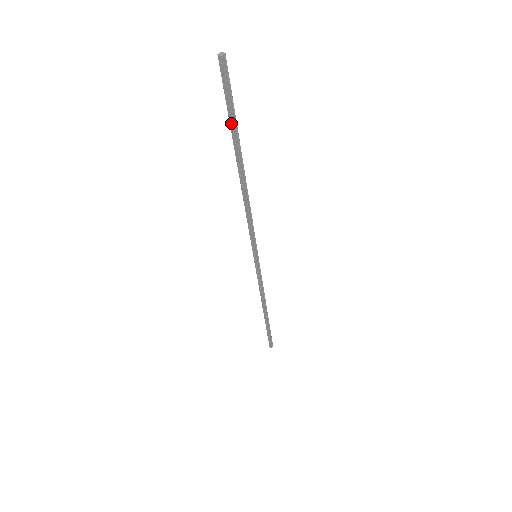
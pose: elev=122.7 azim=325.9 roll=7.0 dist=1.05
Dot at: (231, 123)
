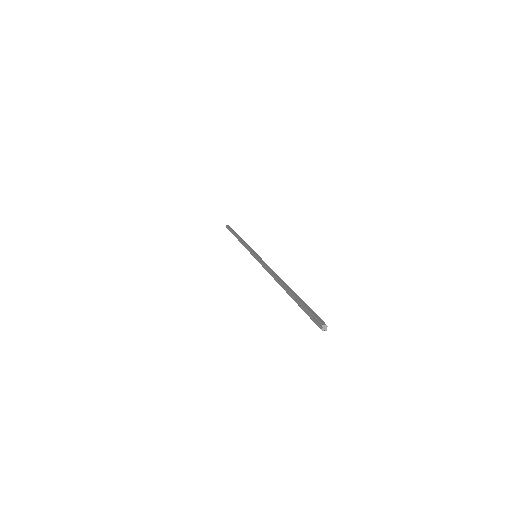
Dot at: (300, 305)
